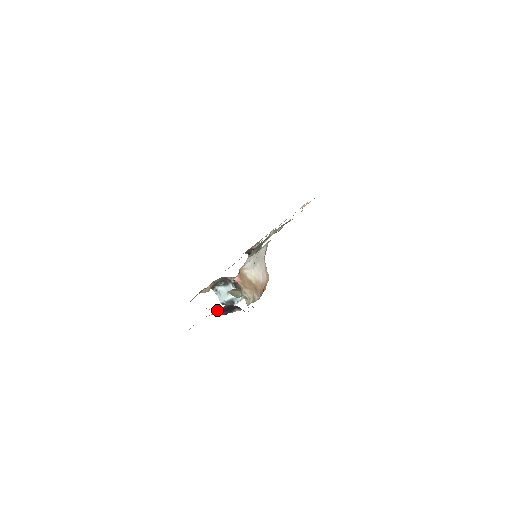
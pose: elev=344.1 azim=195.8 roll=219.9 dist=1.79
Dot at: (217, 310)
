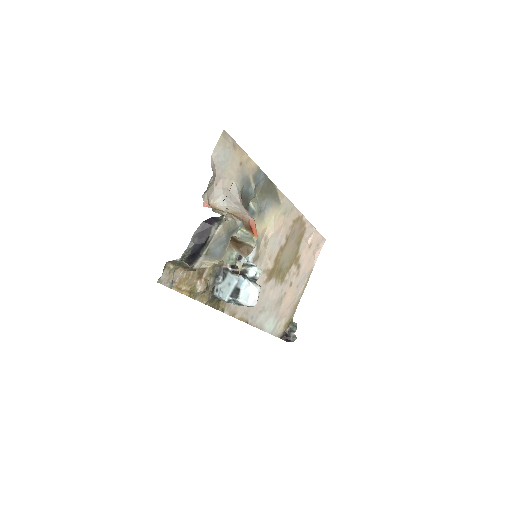
Dot at: (192, 238)
